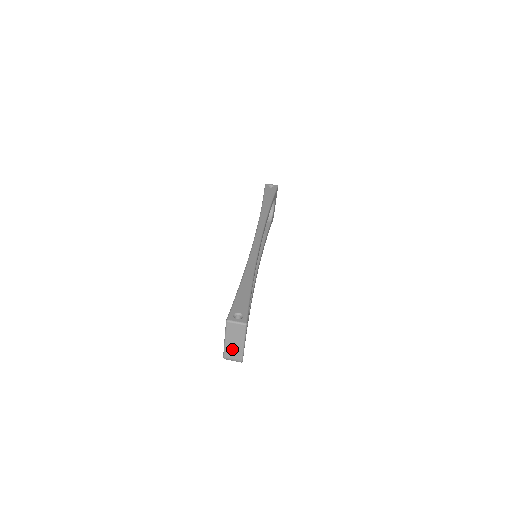
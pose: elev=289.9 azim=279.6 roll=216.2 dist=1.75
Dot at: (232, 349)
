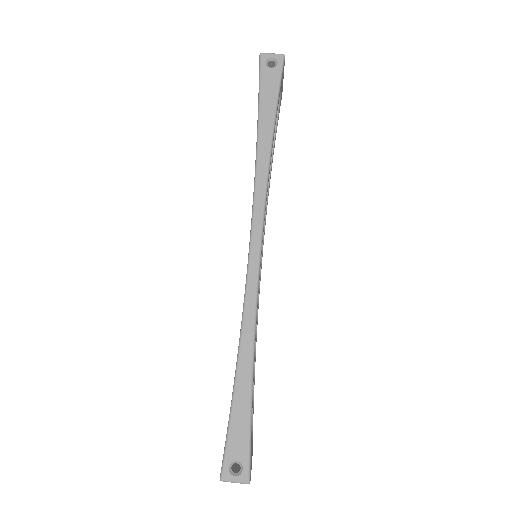
Dot at: occluded
